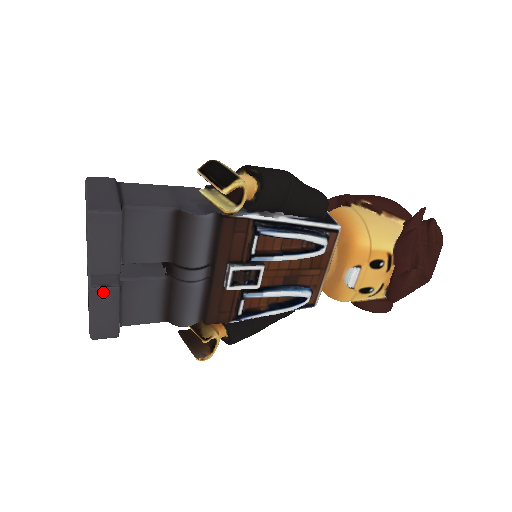
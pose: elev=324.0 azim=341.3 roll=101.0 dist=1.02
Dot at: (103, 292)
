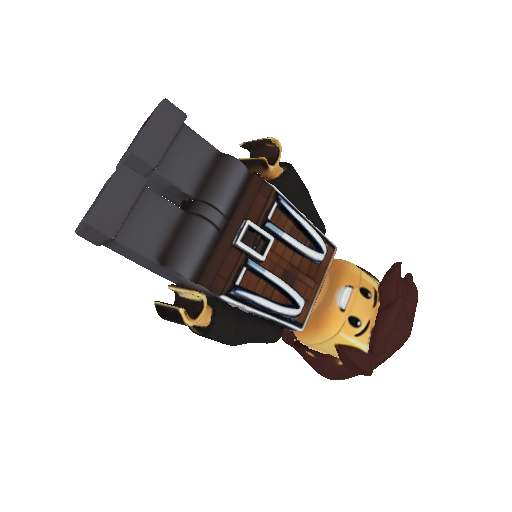
Dot at: (132, 174)
